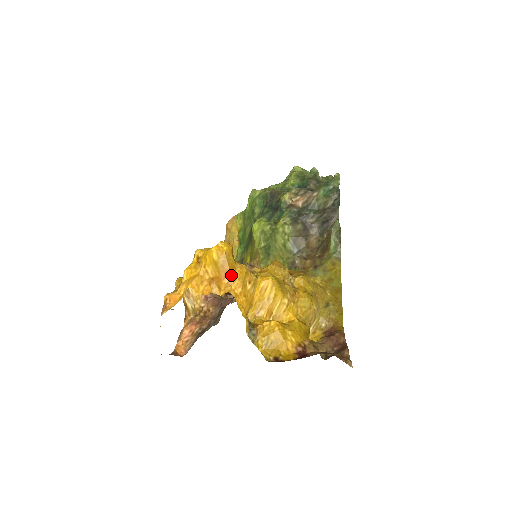
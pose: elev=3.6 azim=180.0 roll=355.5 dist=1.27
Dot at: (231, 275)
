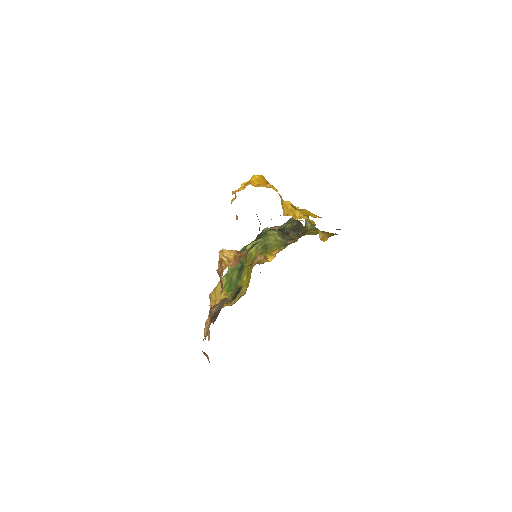
Dot at: (270, 184)
